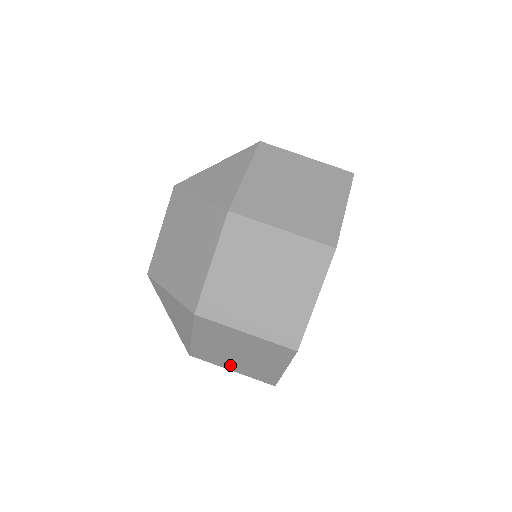
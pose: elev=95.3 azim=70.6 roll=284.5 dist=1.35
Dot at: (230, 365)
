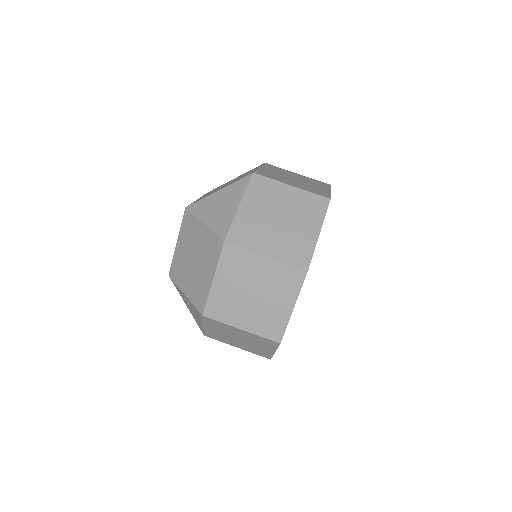
Dot at: (235, 344)
